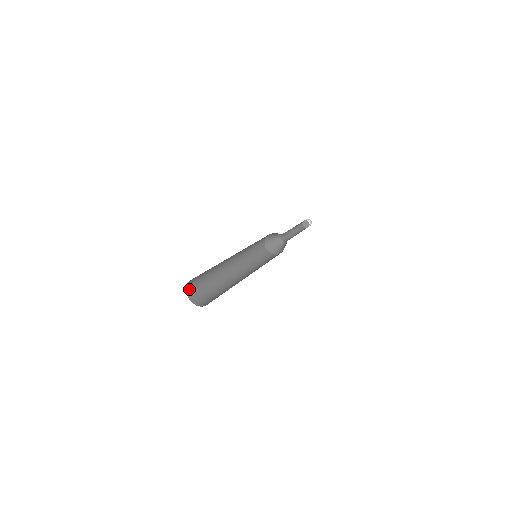
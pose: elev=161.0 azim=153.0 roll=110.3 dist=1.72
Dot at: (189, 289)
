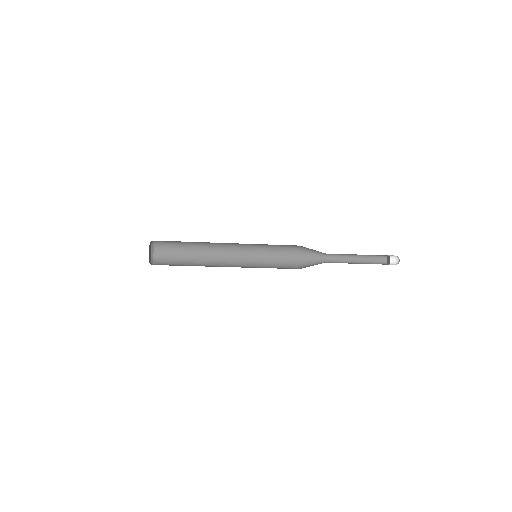
Dot at: (158, 254)
